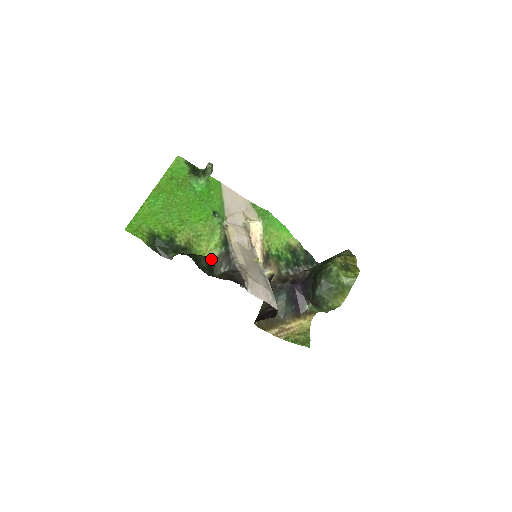
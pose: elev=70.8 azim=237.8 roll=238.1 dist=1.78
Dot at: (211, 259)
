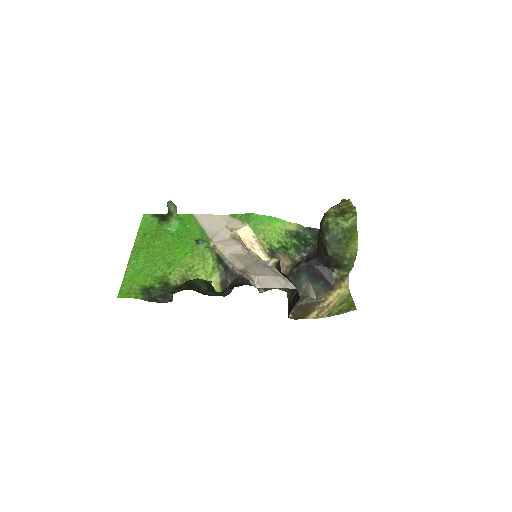
Dot at: (215, 283)
